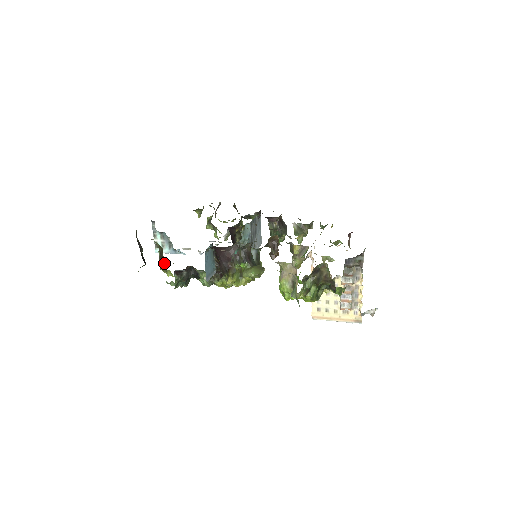
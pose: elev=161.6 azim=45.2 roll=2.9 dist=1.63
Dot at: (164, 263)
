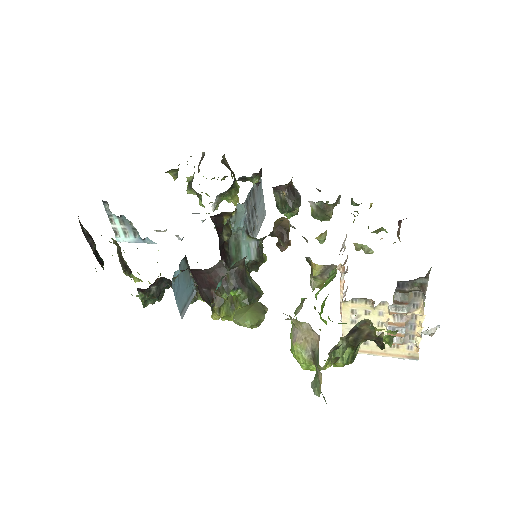
Dot at: (126, 267)
